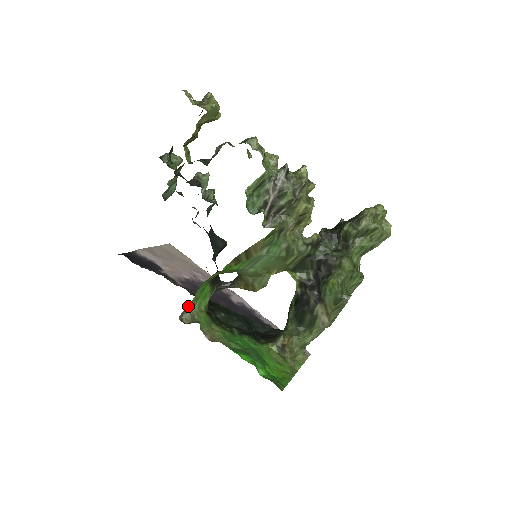
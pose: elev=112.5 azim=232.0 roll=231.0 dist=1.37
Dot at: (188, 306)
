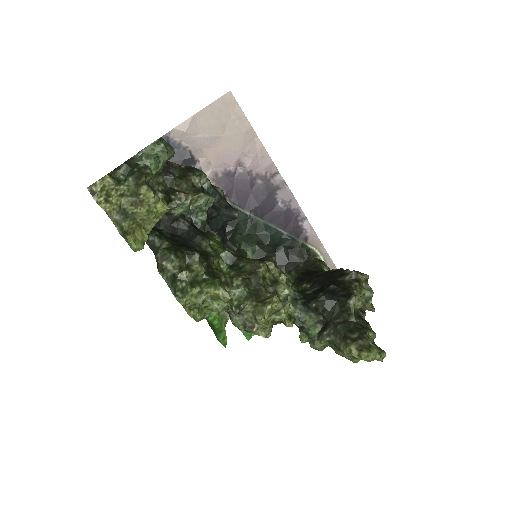
Dot at: occluded
